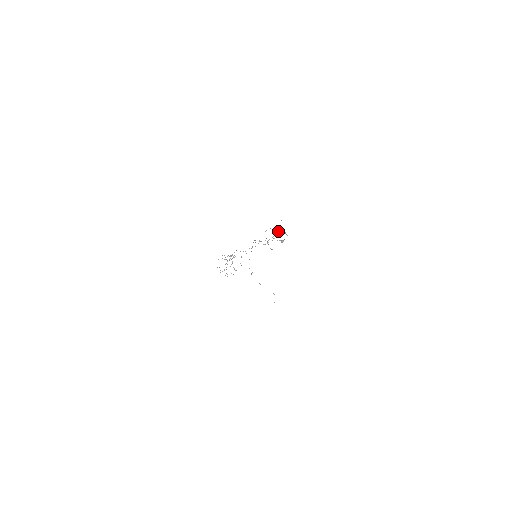
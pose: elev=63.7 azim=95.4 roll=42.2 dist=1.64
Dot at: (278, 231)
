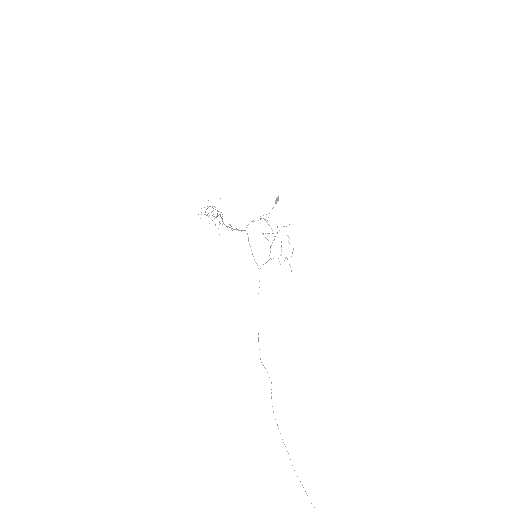
Dot at: occluded
